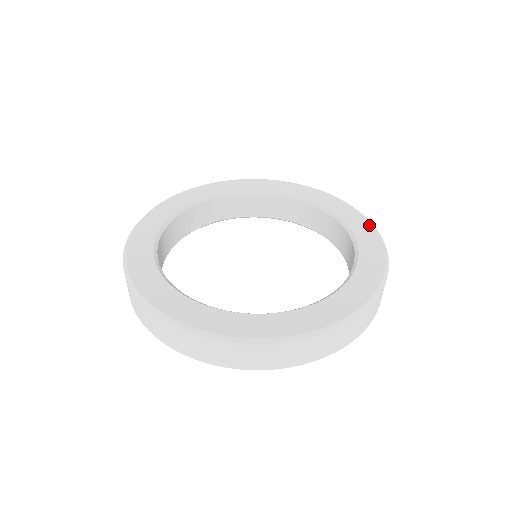
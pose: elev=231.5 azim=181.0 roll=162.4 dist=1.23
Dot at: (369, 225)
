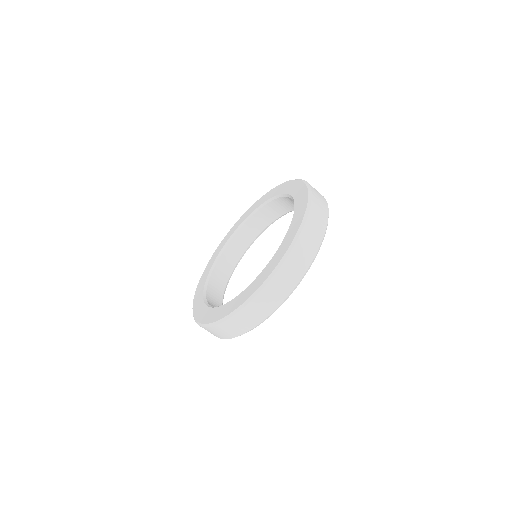
Dot at: (293, 236)
